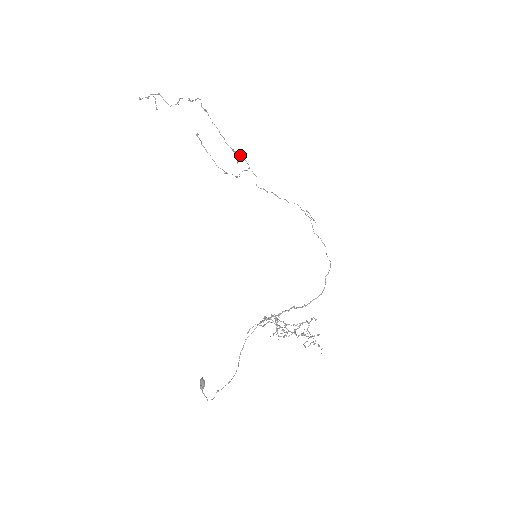
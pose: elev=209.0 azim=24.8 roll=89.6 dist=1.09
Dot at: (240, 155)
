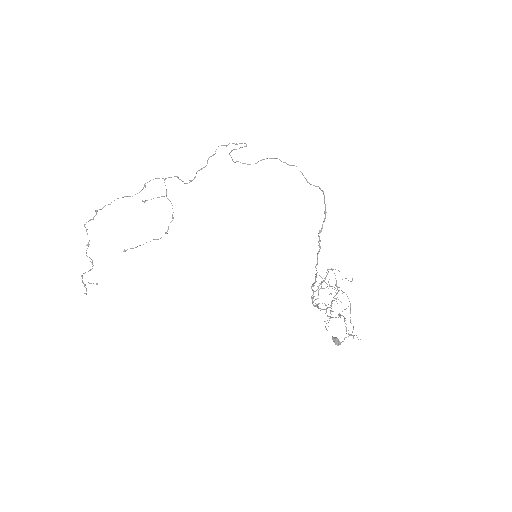
Dot at: occluded
